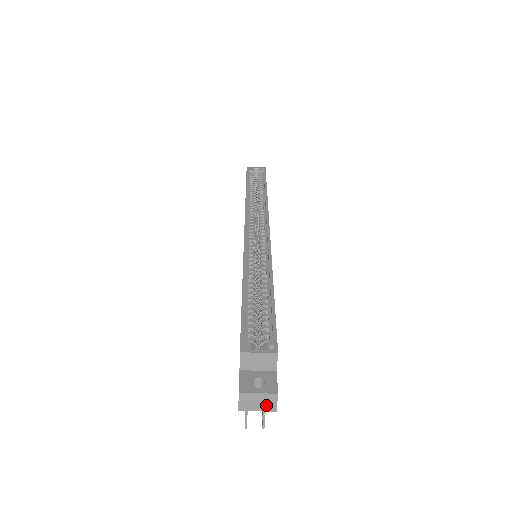
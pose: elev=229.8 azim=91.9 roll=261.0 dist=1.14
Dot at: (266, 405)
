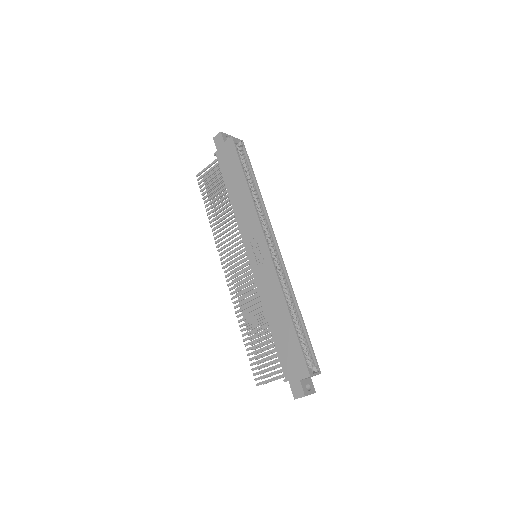
Dot at: occluded
